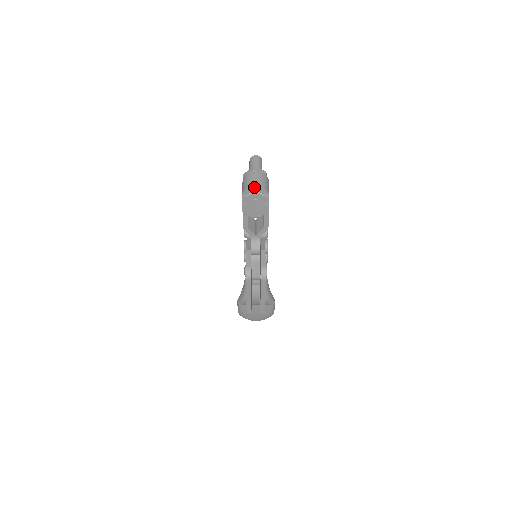
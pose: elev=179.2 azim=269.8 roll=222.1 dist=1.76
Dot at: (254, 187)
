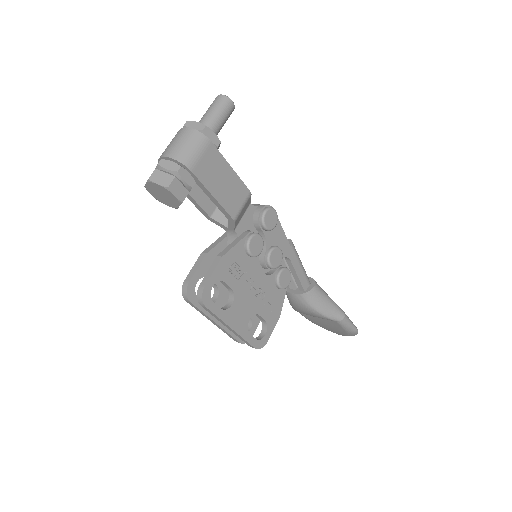
Dot at: (163, 158)
